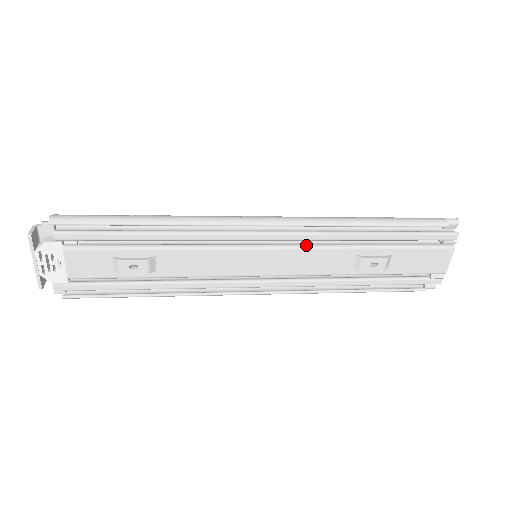
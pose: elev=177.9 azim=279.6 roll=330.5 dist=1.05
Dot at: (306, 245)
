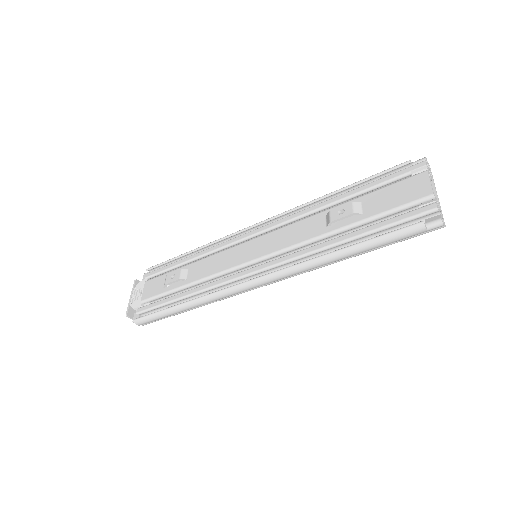
Dot at: (286, 226)
